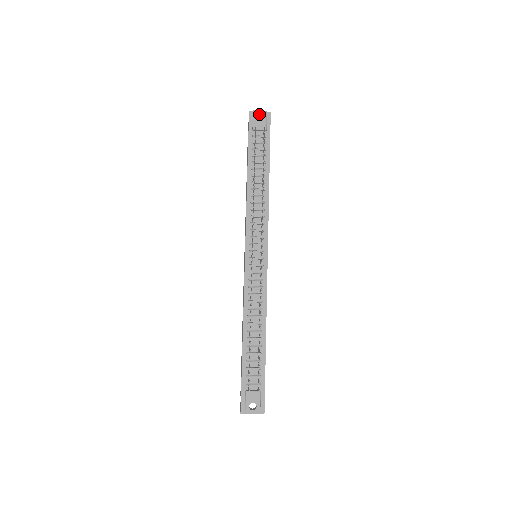
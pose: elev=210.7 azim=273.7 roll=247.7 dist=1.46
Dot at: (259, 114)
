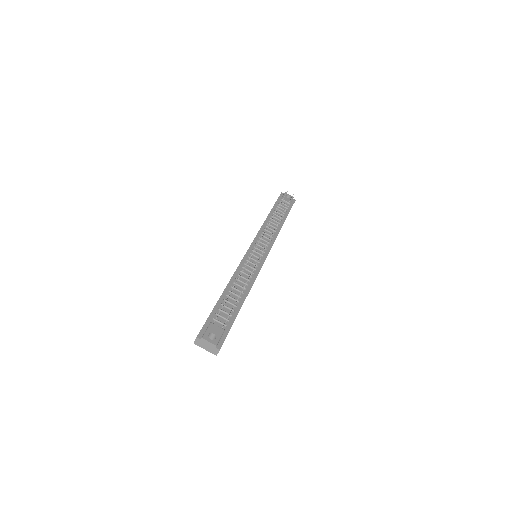
Dot at: (288, 196)
